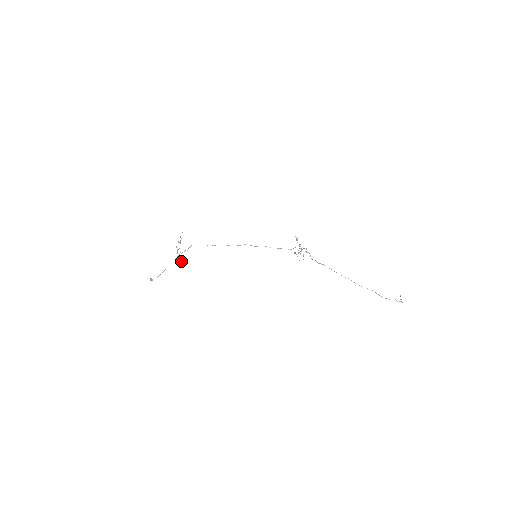
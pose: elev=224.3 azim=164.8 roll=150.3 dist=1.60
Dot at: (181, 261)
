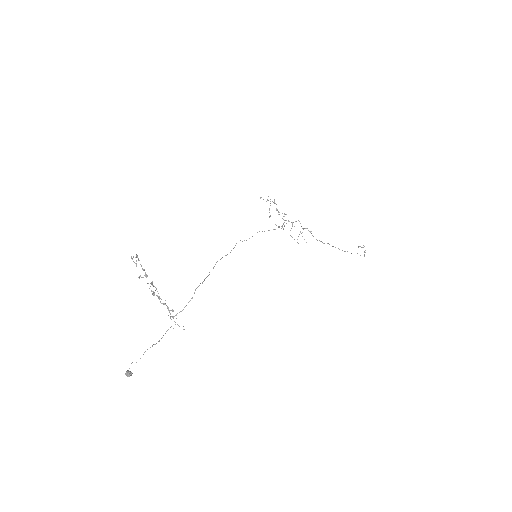
Dot at: occluded
